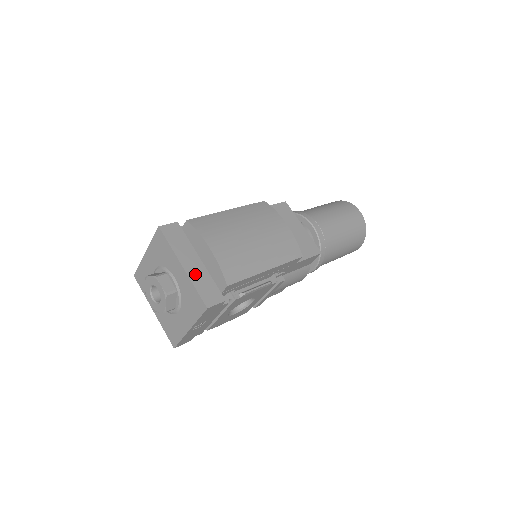
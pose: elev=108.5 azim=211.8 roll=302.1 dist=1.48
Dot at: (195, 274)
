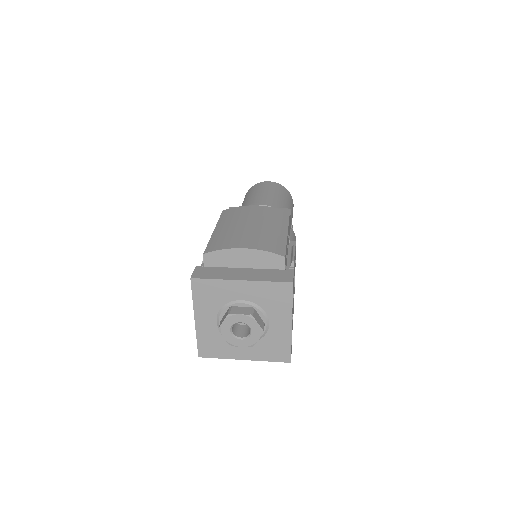
Dot at: (255, 276)
